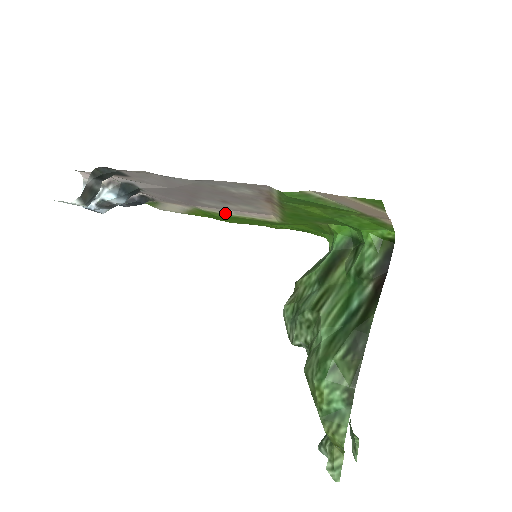
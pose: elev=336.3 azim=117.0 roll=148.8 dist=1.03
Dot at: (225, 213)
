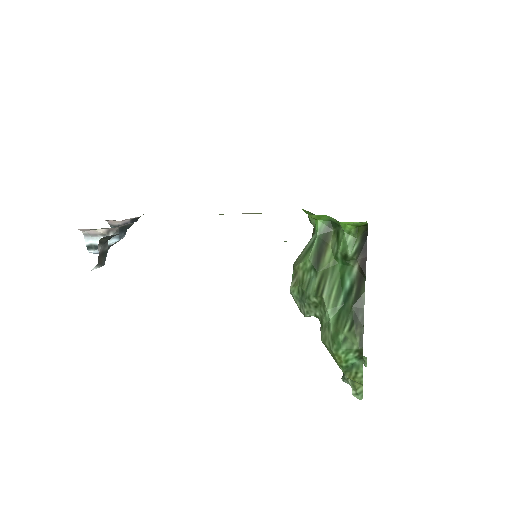
Dot at: occluded
